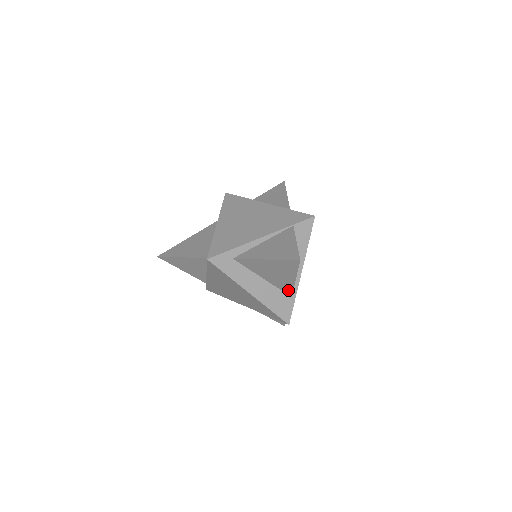
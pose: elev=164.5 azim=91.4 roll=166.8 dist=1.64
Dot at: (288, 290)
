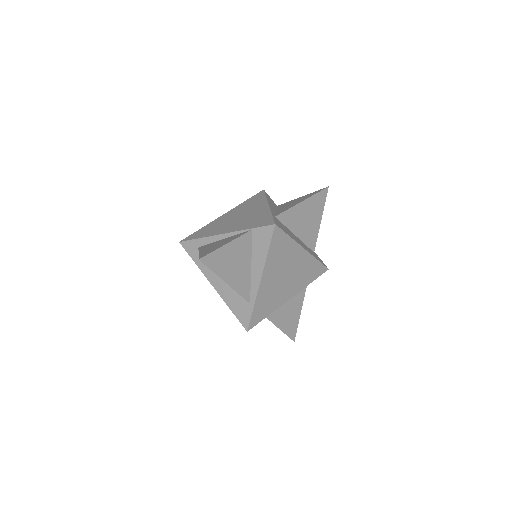
Dot at: occluded
